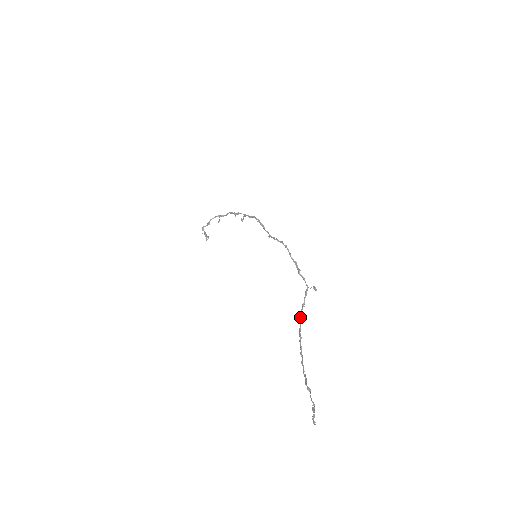
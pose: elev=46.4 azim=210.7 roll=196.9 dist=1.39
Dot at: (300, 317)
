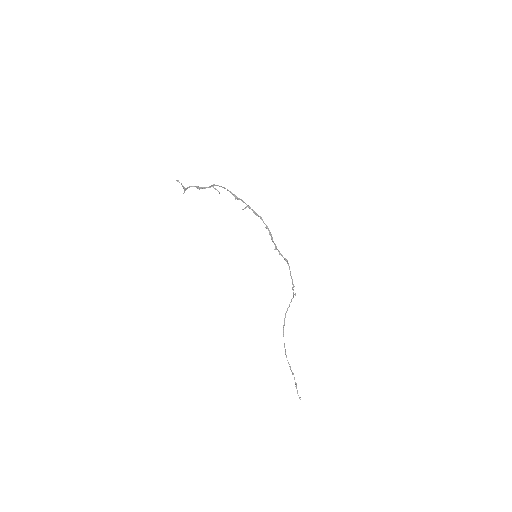
Dot at: occluded
